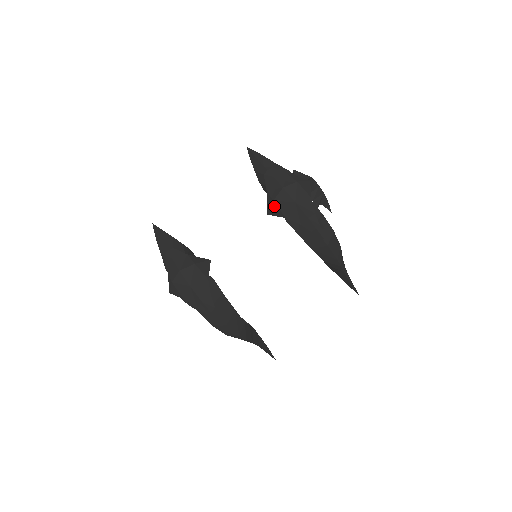
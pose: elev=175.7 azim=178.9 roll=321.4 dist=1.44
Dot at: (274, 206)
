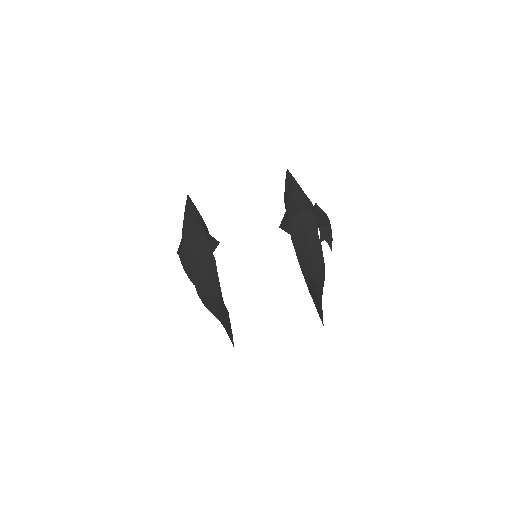
Dot at: (287, 223)
